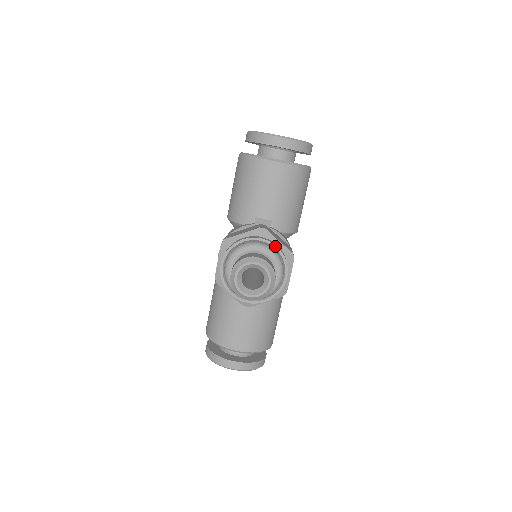
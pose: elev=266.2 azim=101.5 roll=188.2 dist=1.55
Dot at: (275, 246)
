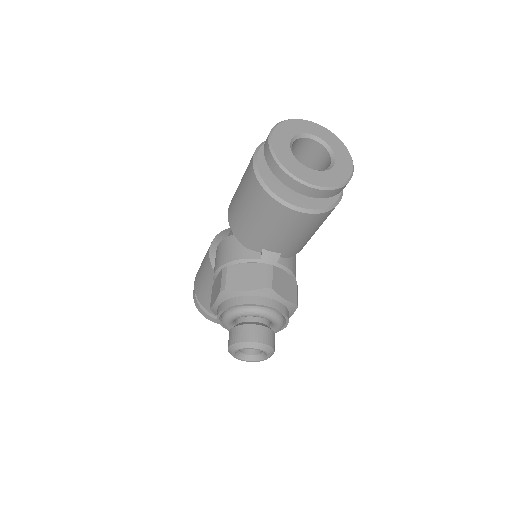
Dot at: (279, 311)
